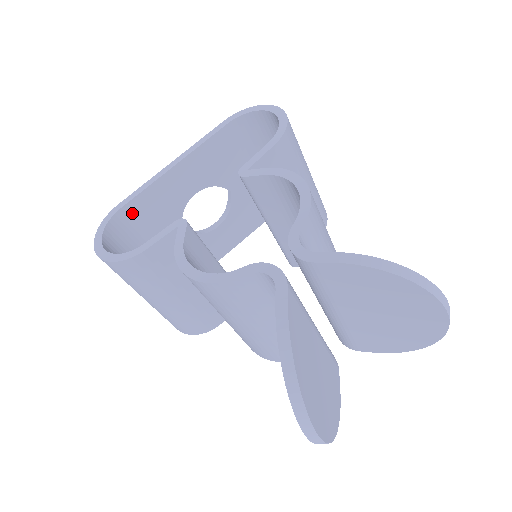
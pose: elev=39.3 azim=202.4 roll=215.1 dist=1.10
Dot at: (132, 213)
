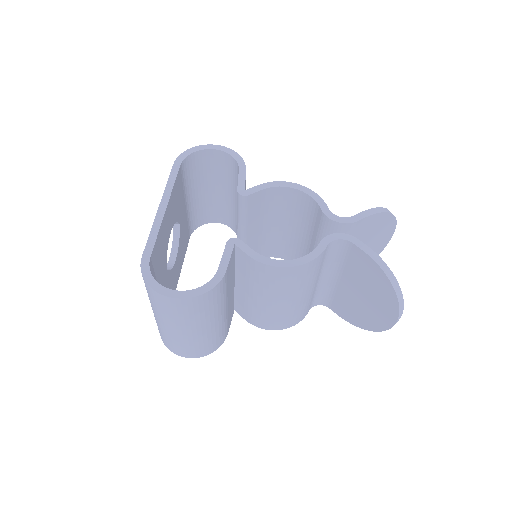
Dot at: (153, 261)
